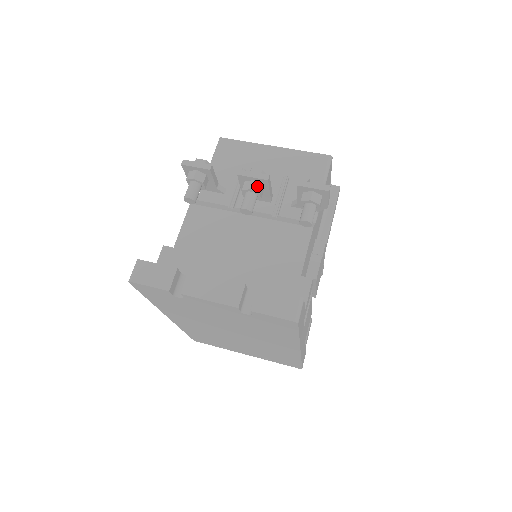
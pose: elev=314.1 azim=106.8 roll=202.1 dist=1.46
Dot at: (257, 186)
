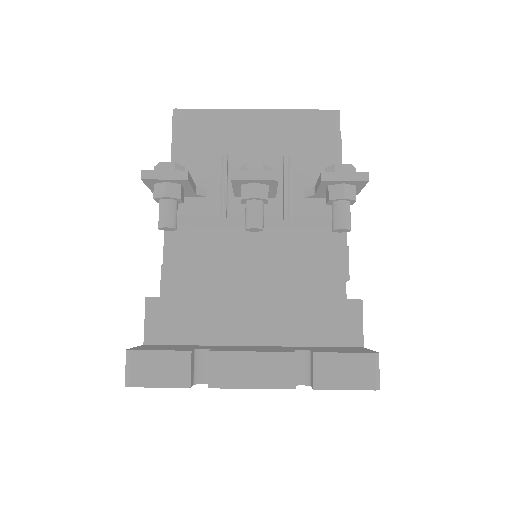
Dot at: (262, 190)
